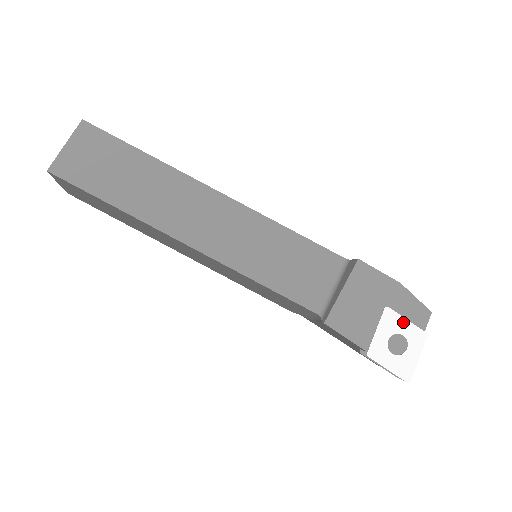
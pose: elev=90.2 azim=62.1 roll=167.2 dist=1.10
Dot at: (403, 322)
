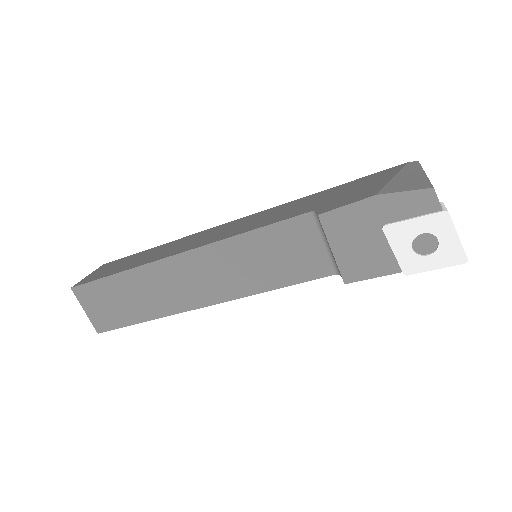
Dot at: (412, 224)
